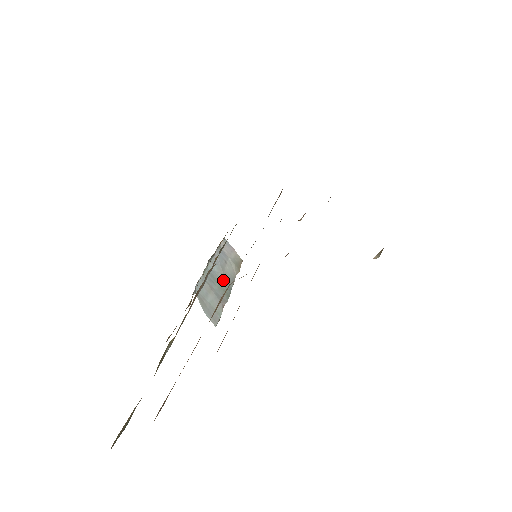
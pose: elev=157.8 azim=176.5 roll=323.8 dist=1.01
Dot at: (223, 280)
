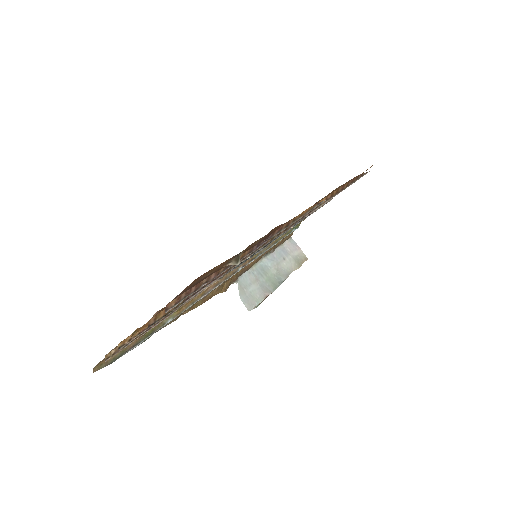
Dot at: (275, 274)
